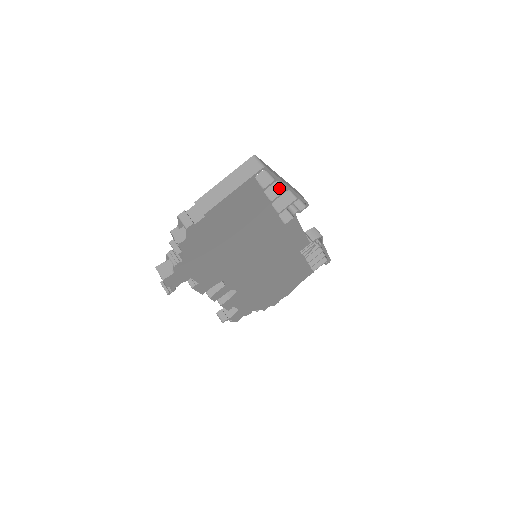
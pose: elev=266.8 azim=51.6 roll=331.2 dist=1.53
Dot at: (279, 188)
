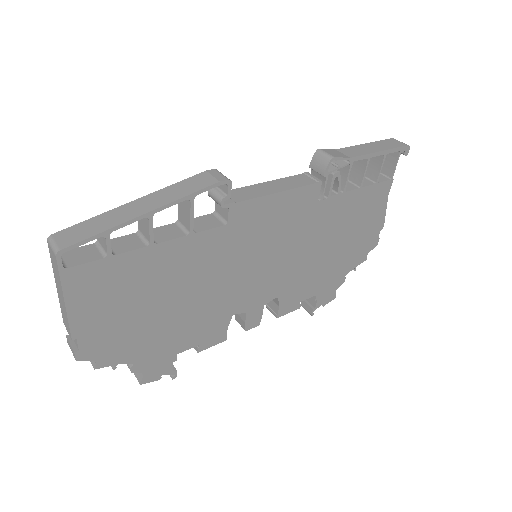
Dot at: (144, 219)
